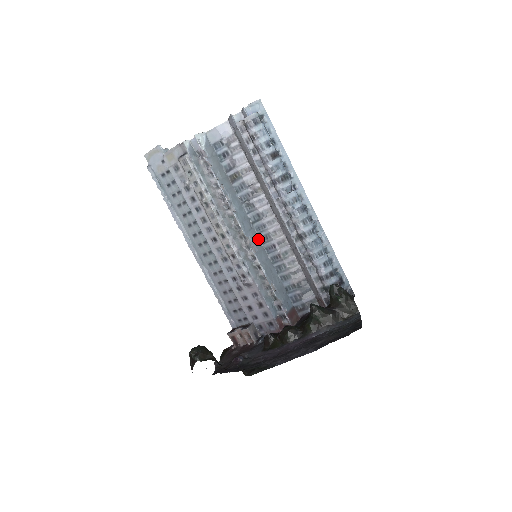
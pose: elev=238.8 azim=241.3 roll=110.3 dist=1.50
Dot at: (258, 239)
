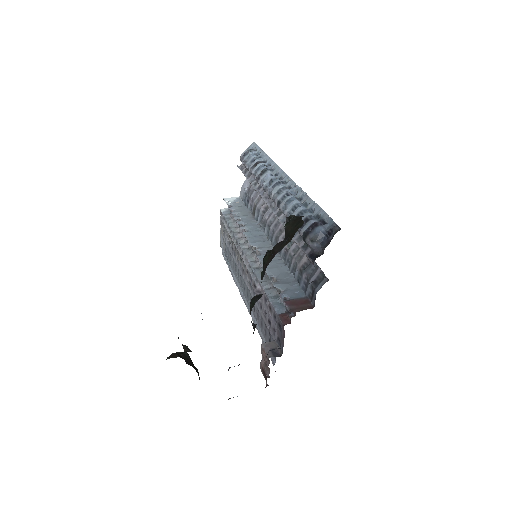
Dot at: (271, 247)
